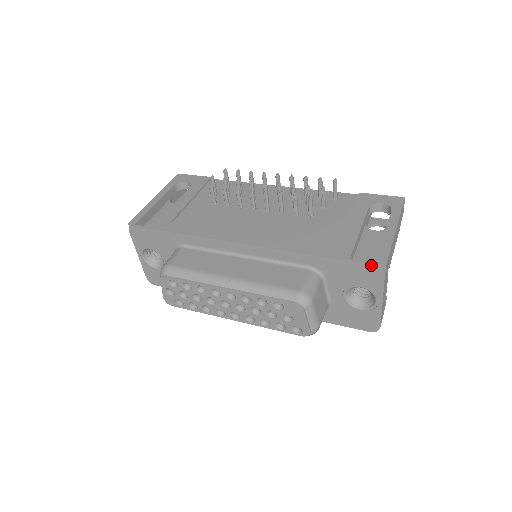
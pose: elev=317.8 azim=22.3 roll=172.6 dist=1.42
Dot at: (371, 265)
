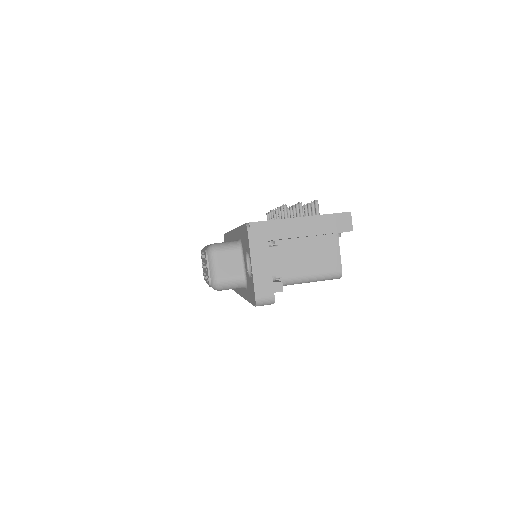
Dot at: (245, 224)
